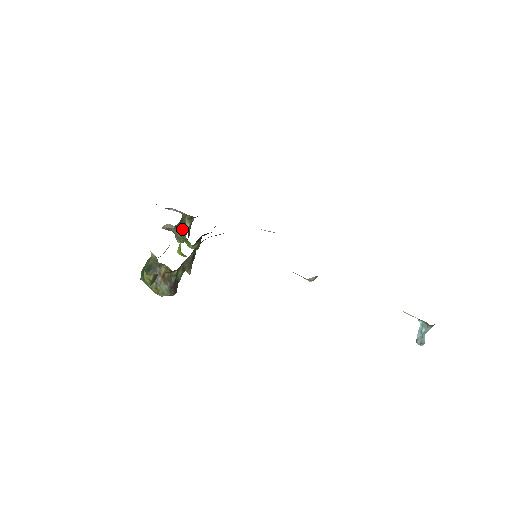
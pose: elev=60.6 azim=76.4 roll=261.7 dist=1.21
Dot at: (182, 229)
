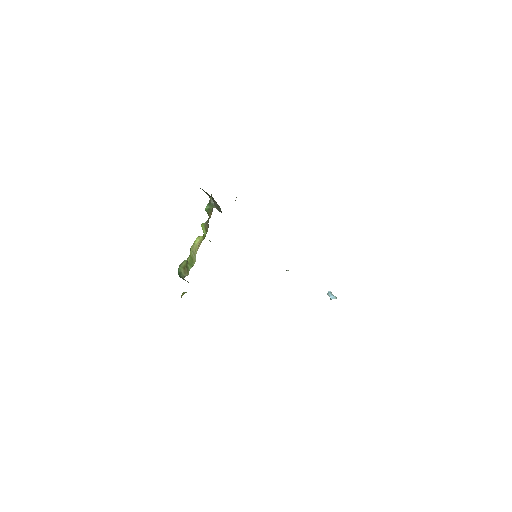
Dot at: occluded
